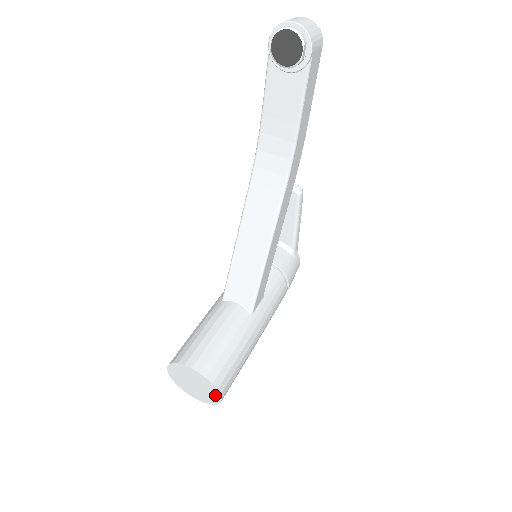
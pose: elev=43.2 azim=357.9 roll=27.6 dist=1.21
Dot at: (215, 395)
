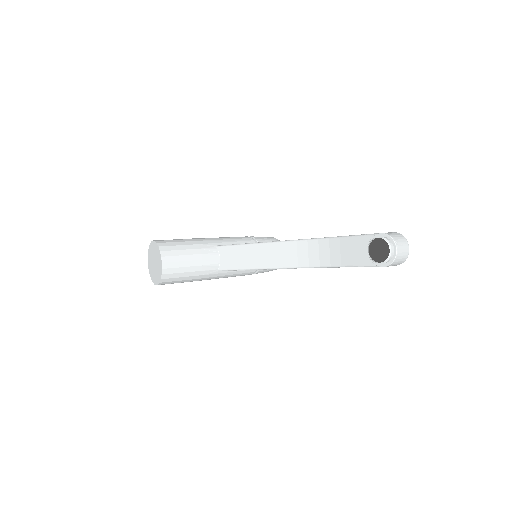
Dot at: (156, 280)
